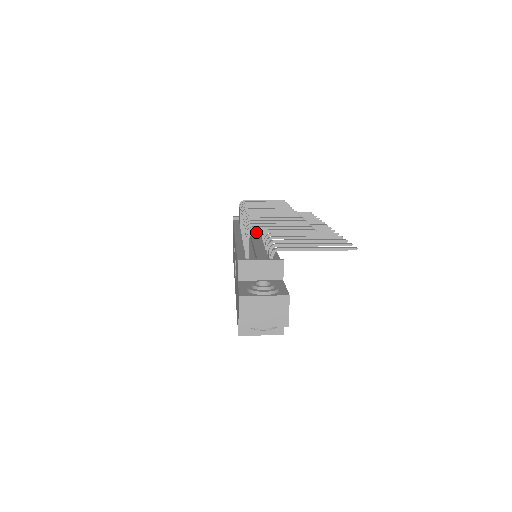
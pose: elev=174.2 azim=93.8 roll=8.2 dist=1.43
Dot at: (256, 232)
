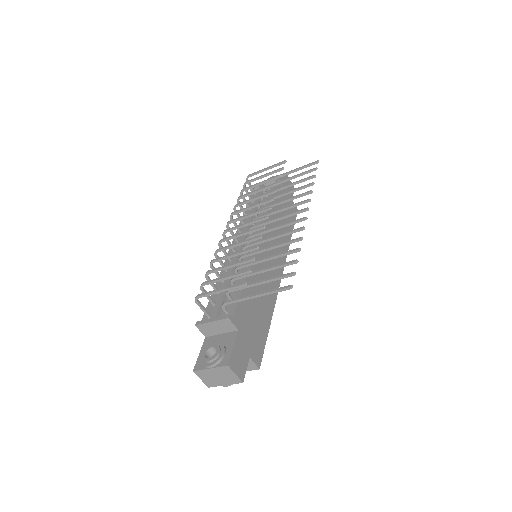
Dot at: (199, 297)
